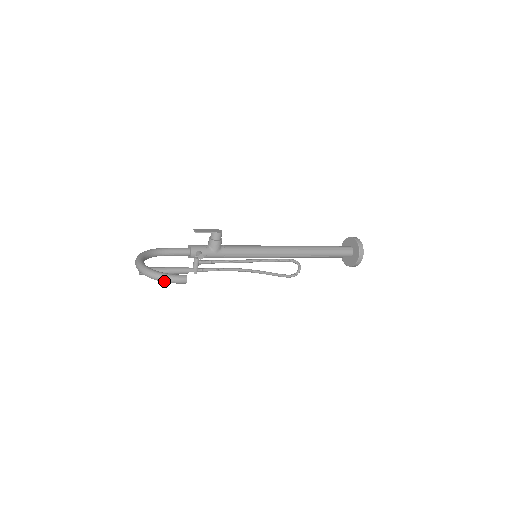
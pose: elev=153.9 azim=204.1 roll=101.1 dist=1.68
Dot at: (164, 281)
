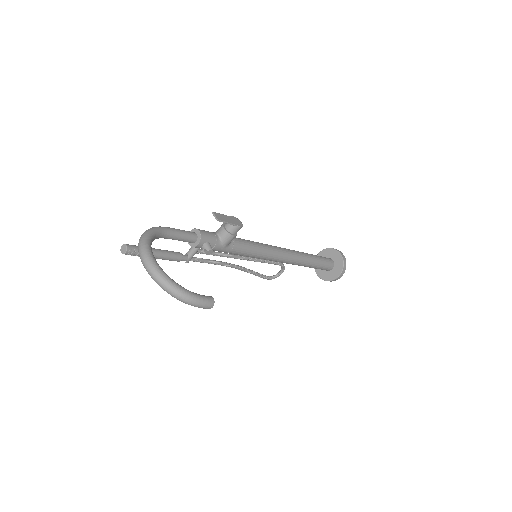
Dot at: (185, 302)
